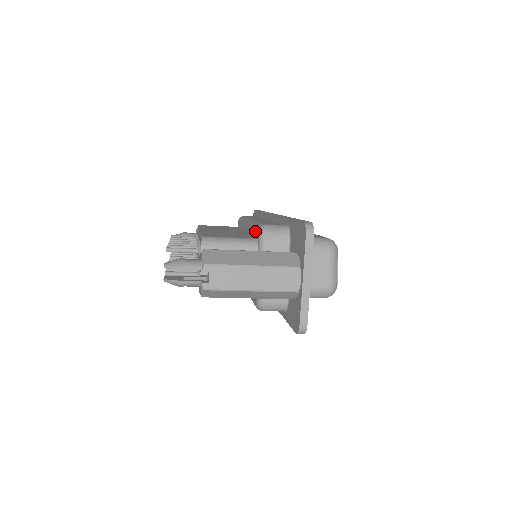
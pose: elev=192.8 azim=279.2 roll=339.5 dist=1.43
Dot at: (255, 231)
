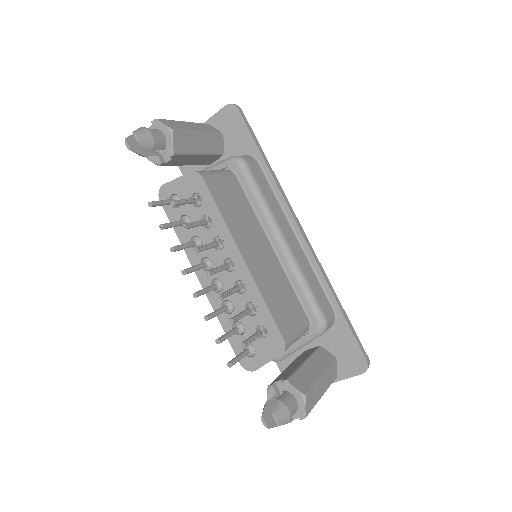
Dot at: (310, 310)
